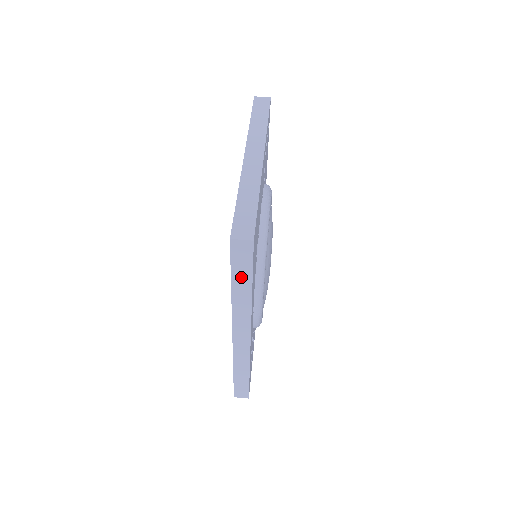
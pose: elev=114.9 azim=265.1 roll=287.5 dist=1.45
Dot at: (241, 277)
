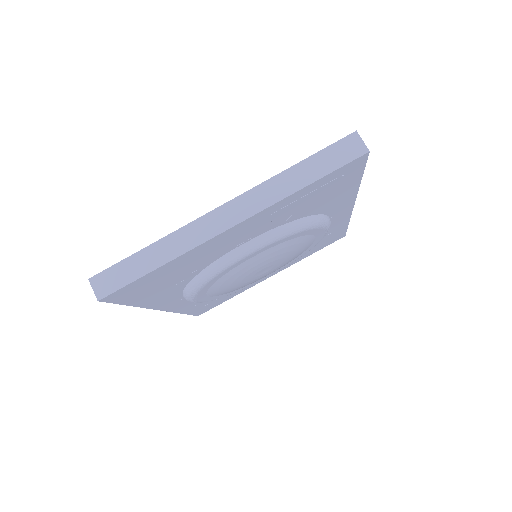
Dot at: occluded
